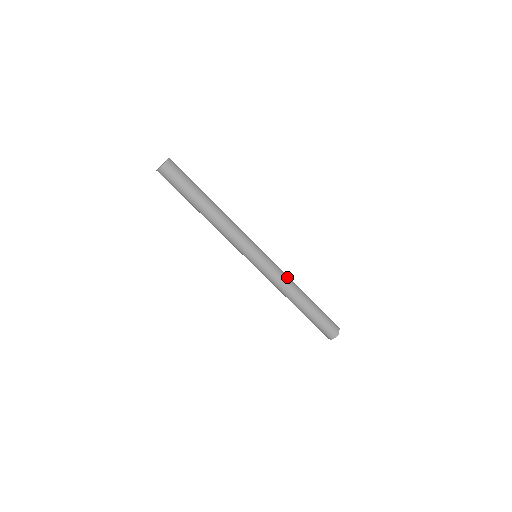
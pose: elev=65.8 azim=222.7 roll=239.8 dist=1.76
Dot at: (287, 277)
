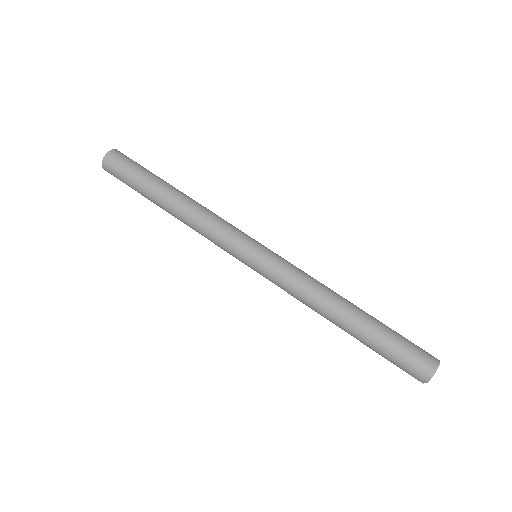
Dot at: occluded
